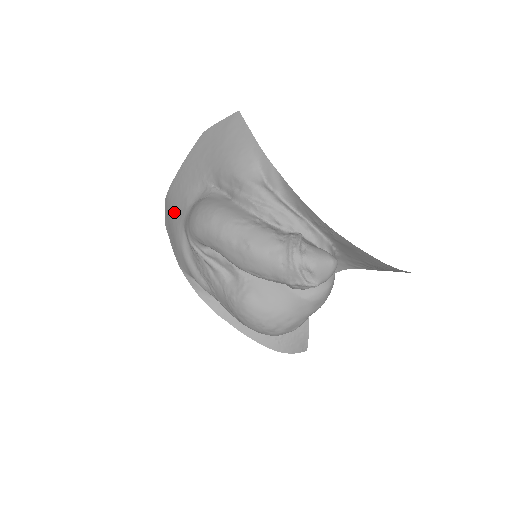
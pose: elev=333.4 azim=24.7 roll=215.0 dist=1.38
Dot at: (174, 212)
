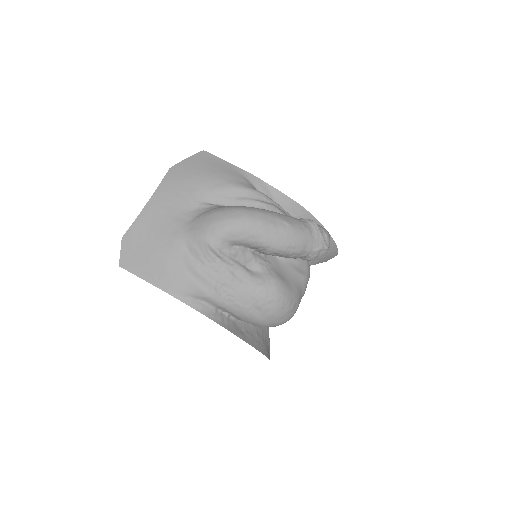
Dot at: (155, 240)
